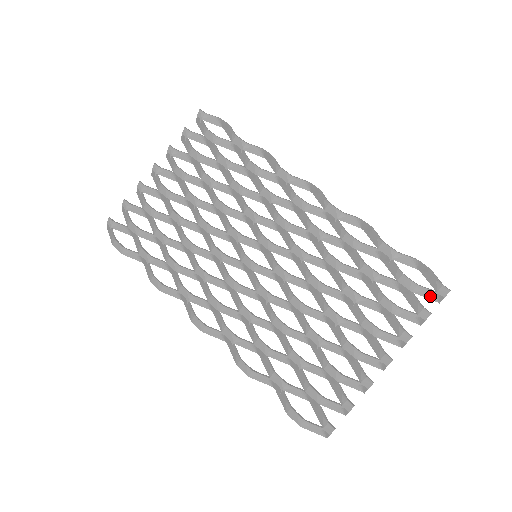
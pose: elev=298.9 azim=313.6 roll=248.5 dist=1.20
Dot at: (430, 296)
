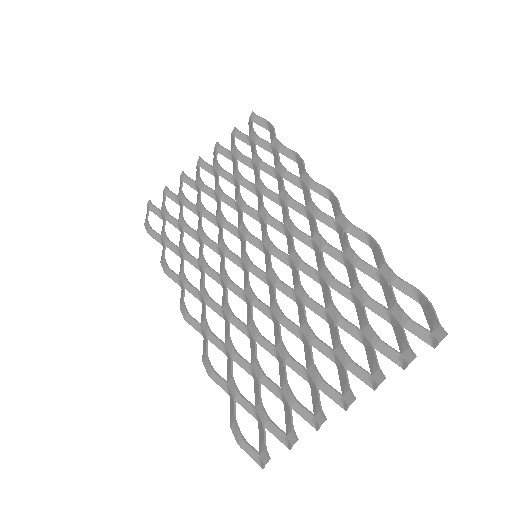
Dot at: (423, 336)
